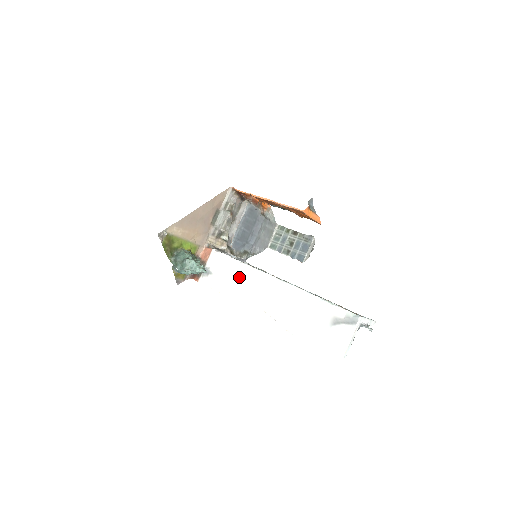
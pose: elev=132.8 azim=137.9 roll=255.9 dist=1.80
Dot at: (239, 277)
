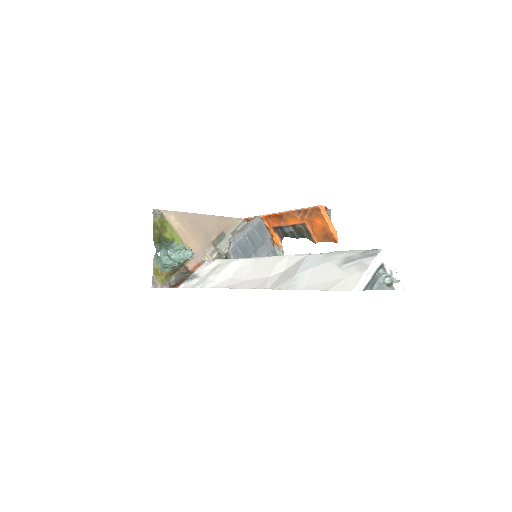
Dot at: (230, 272)
